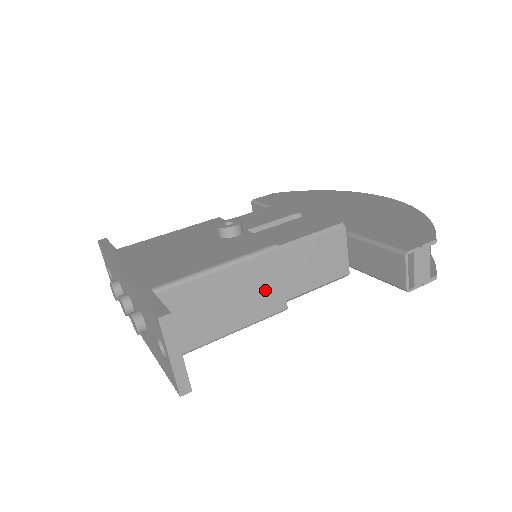
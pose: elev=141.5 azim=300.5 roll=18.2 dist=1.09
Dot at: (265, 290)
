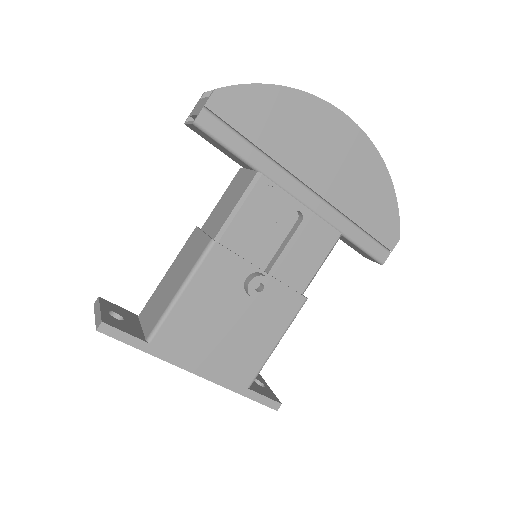
Dot at: occluded
